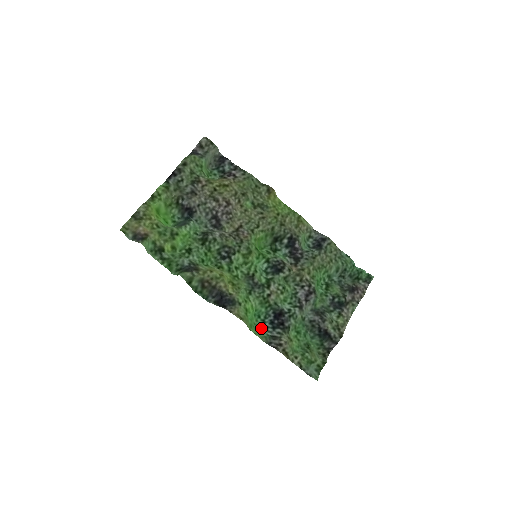
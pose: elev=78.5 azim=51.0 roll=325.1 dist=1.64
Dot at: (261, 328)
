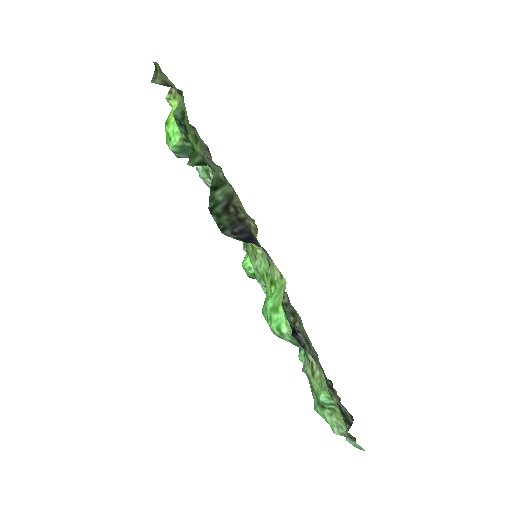
Dot at: (273, 333)
